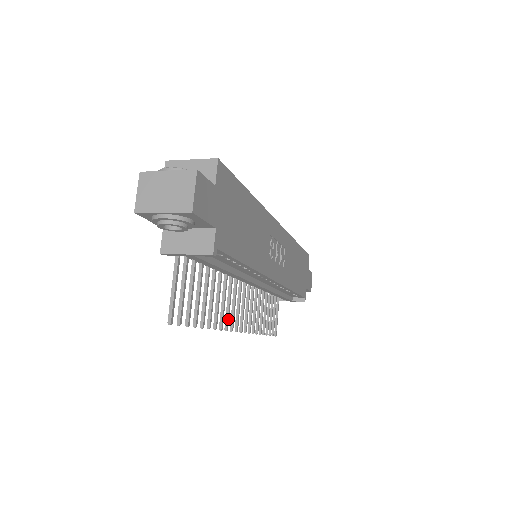
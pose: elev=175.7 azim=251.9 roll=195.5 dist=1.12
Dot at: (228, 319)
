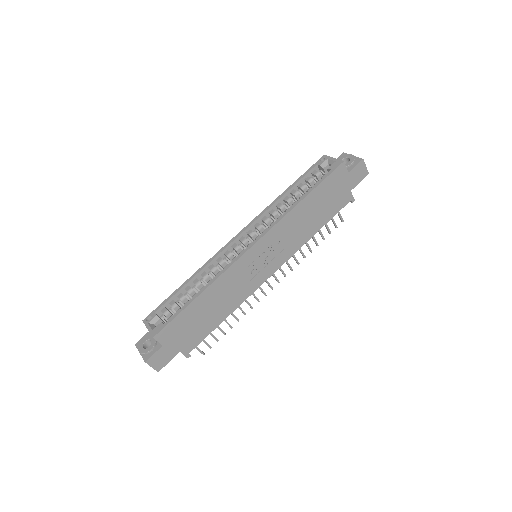
Dot at: (256, 298)
